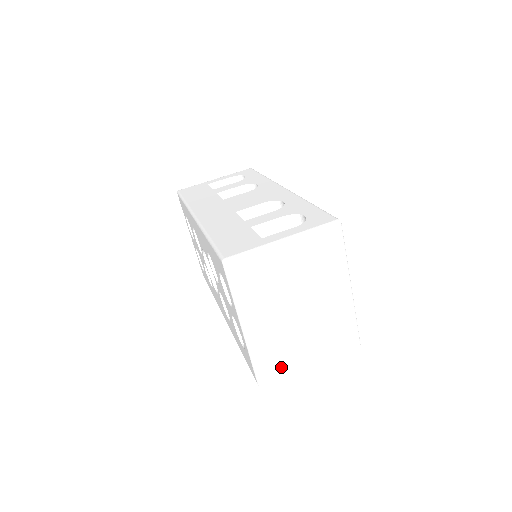
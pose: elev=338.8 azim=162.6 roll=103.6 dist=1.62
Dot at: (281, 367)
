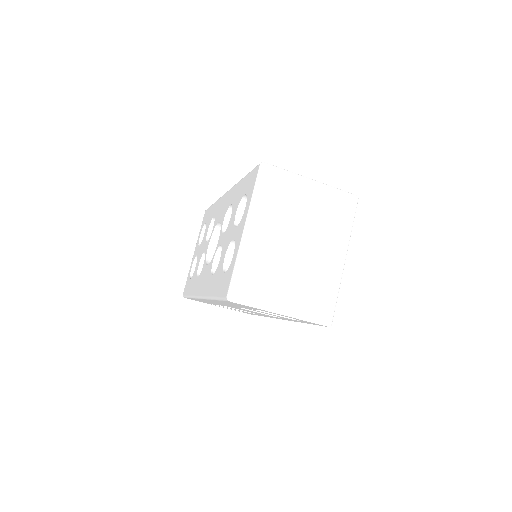
Dot at: (256, 293)
